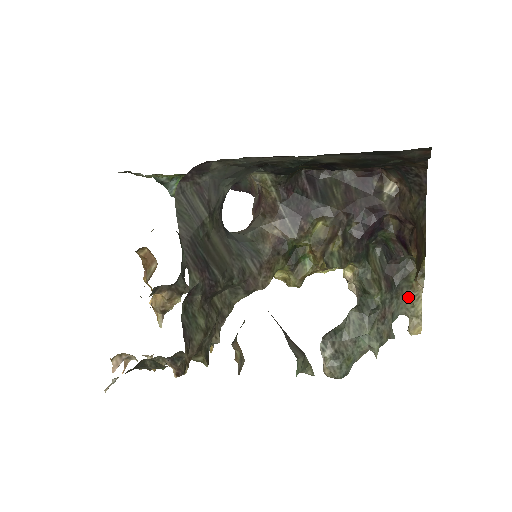
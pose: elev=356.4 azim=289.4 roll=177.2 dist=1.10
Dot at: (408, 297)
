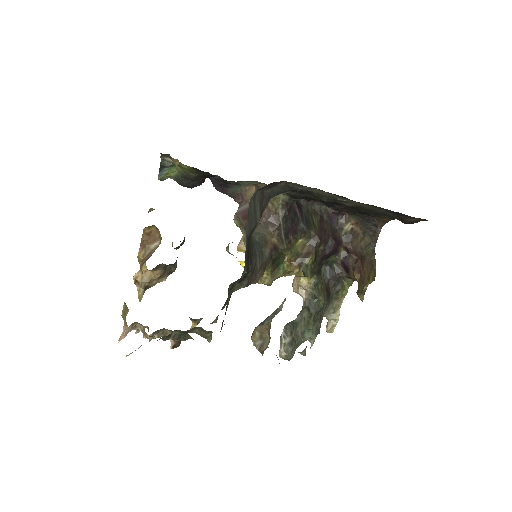
Dot at: (333, 305)
